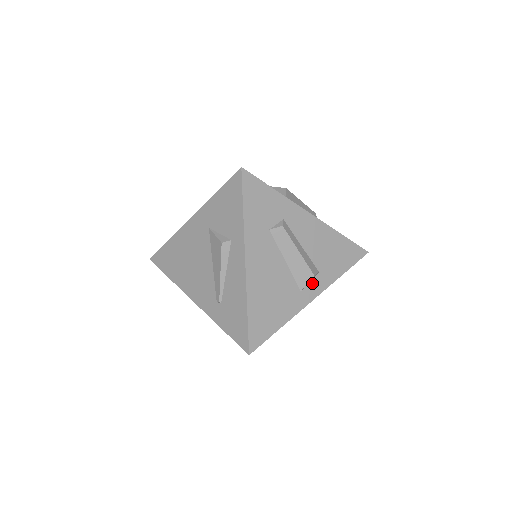
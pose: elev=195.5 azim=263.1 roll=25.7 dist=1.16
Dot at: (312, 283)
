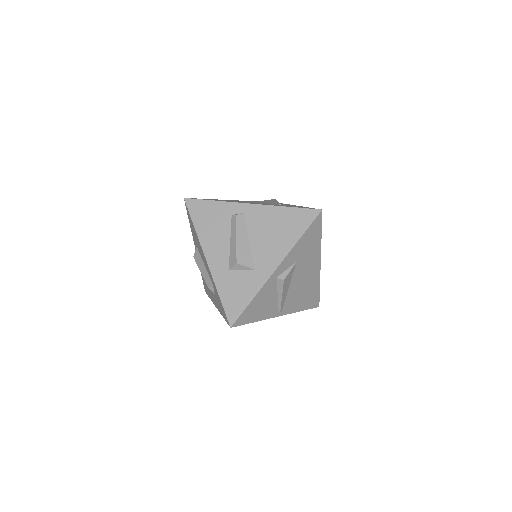
Dot at: occluded
